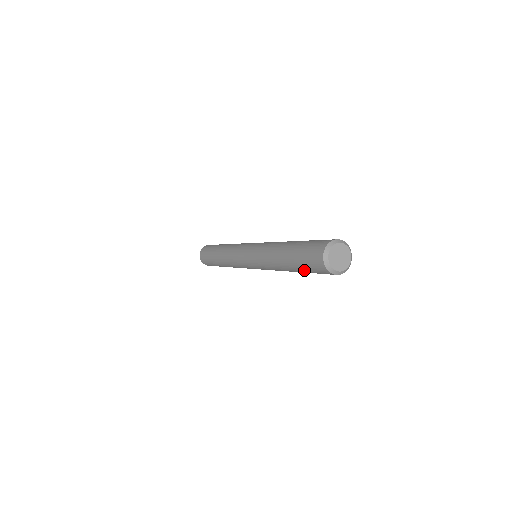
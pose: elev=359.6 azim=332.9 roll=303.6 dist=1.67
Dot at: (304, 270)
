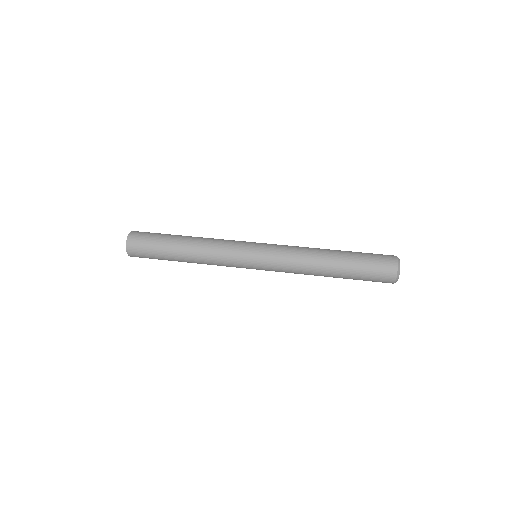
Dot at: occluded
